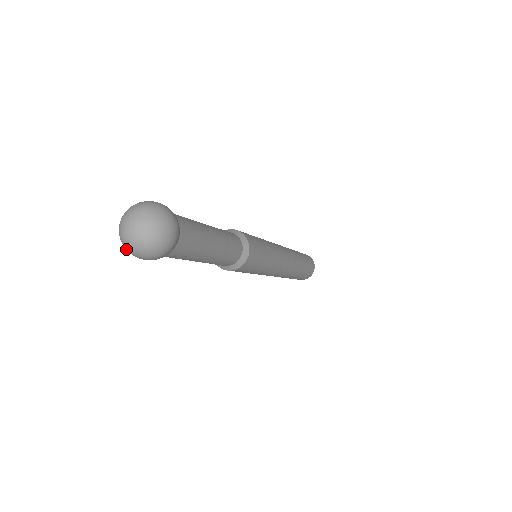
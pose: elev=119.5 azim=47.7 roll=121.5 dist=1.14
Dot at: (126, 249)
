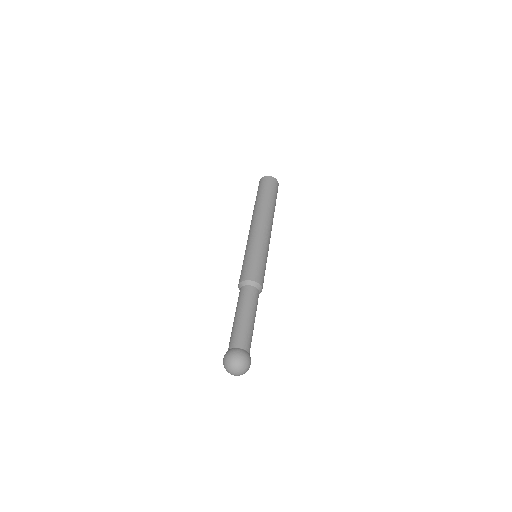
Dot at: occluded
